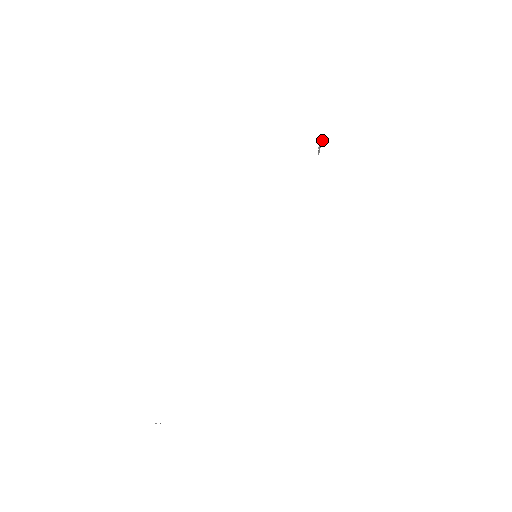
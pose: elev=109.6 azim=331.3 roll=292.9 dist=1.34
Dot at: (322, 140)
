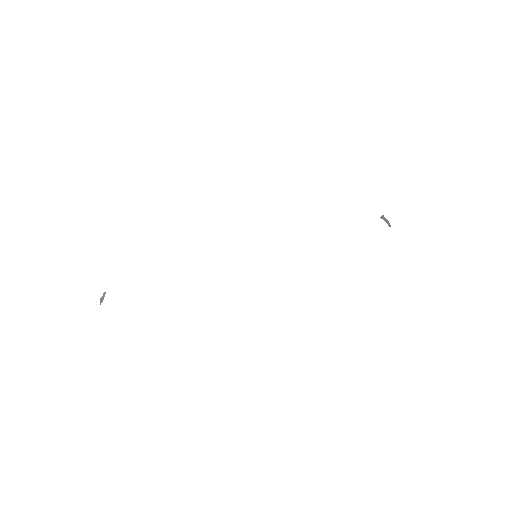
Dot at: occluded
